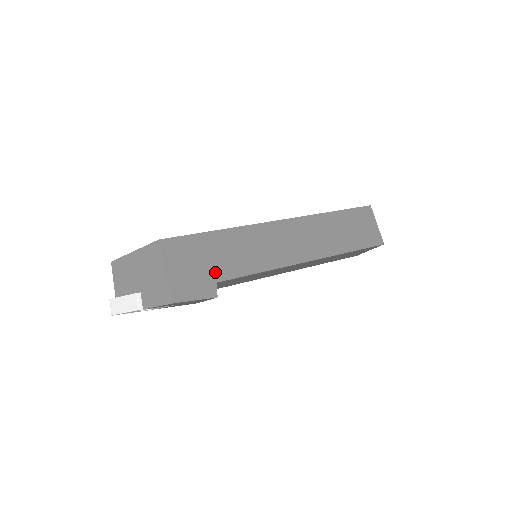
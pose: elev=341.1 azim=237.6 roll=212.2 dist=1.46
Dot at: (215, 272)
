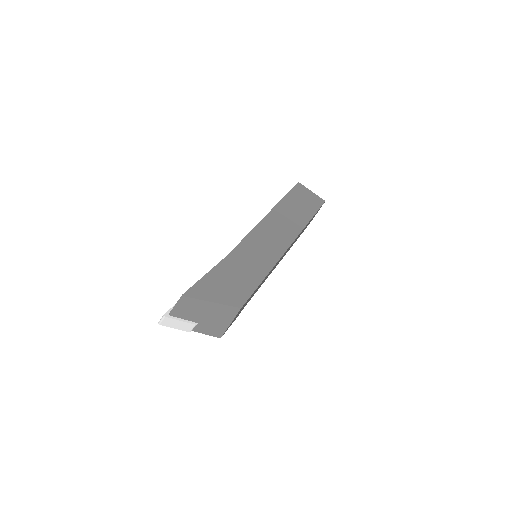
Dot at: occluded
